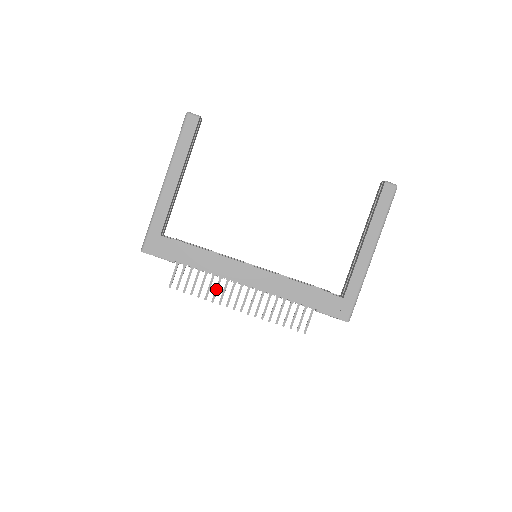
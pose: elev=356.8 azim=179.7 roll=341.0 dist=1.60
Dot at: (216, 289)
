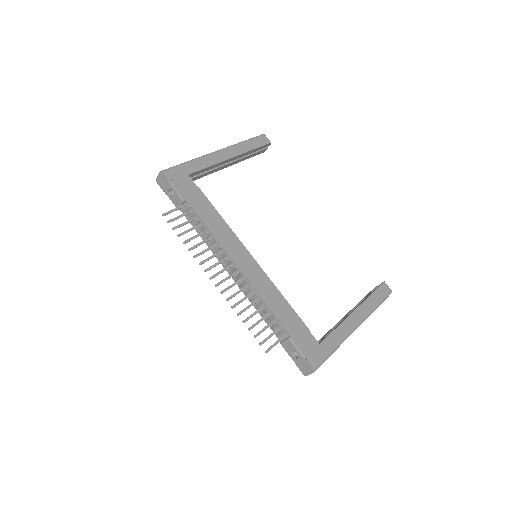
Dot at: (206, 250)
